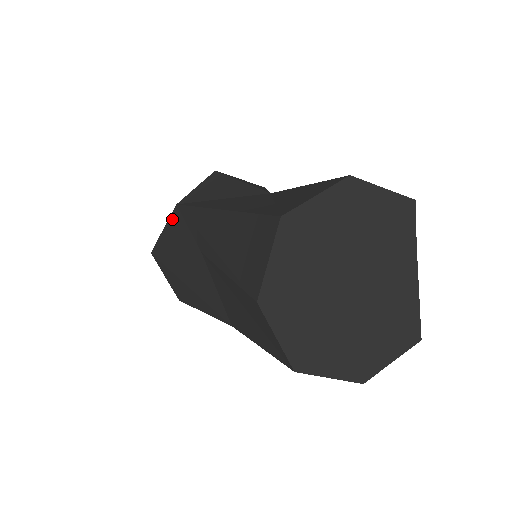
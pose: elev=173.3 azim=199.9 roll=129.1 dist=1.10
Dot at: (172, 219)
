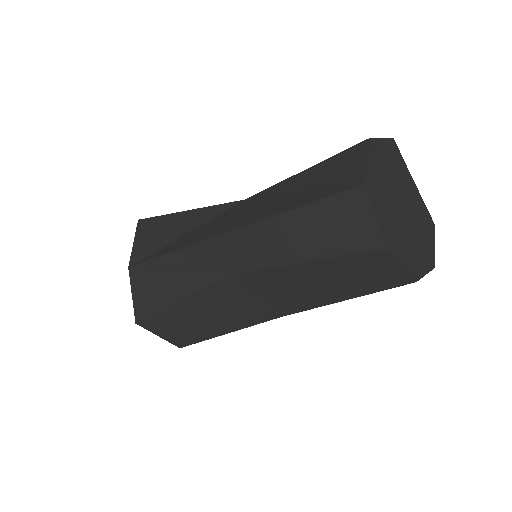
Dot at: (139, 281)
